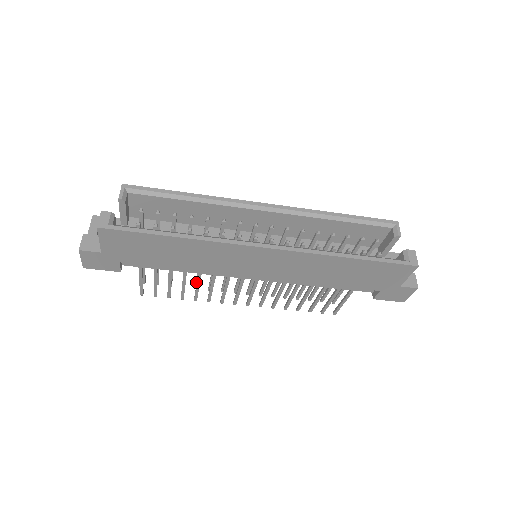
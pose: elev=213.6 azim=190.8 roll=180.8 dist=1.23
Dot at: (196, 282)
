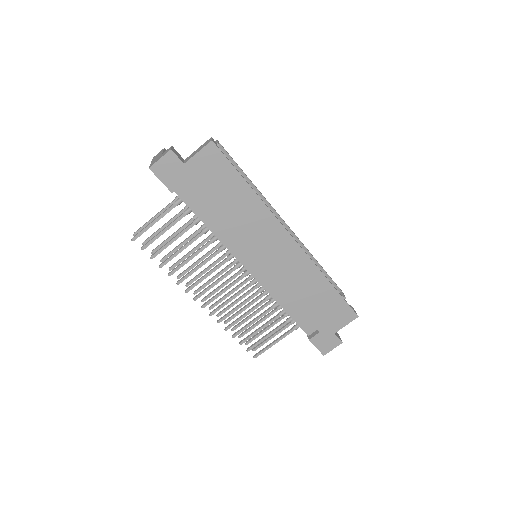
Dot at: (179, 261)
